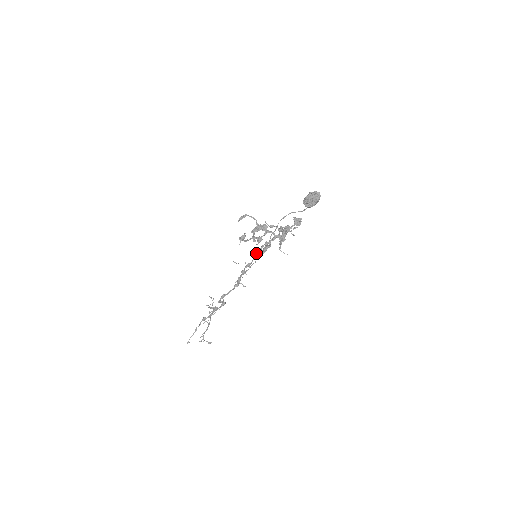
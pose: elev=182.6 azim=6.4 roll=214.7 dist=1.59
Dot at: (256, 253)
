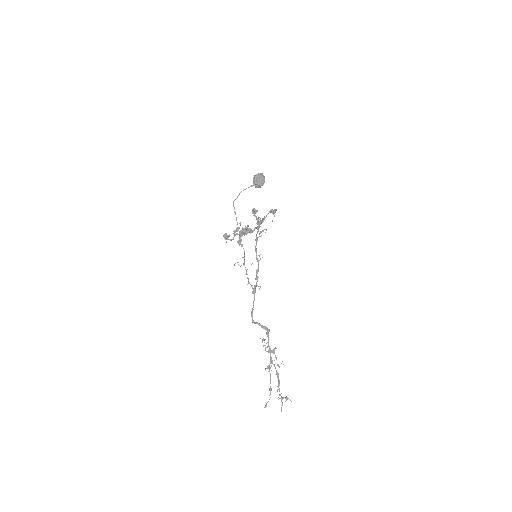
Dot at: (256, 254)
